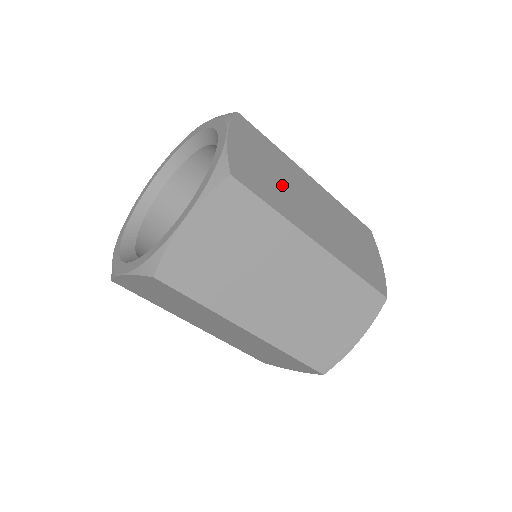
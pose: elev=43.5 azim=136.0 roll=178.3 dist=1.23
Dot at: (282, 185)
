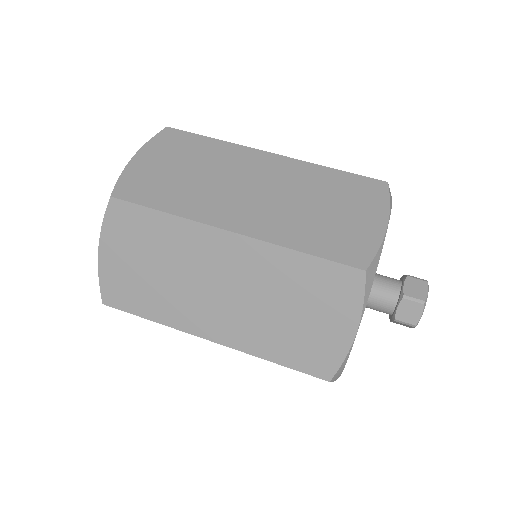
Dot at: occluded
